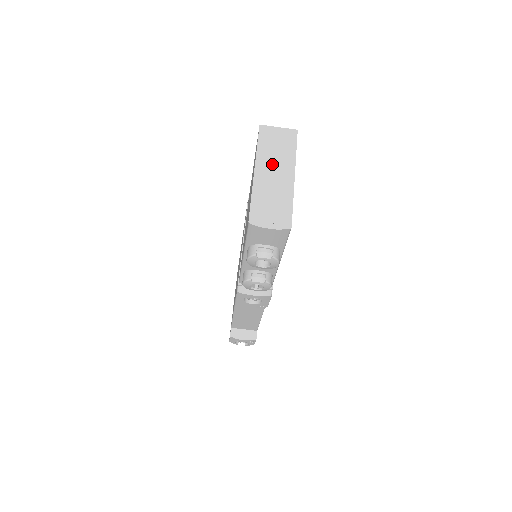
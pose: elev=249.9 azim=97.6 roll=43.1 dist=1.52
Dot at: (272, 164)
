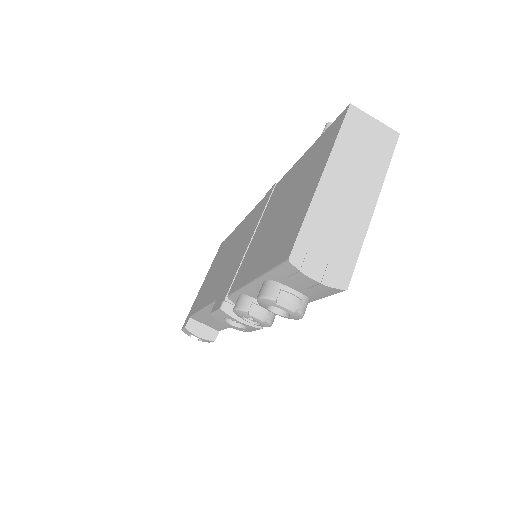
Dot at: (350, 175)
